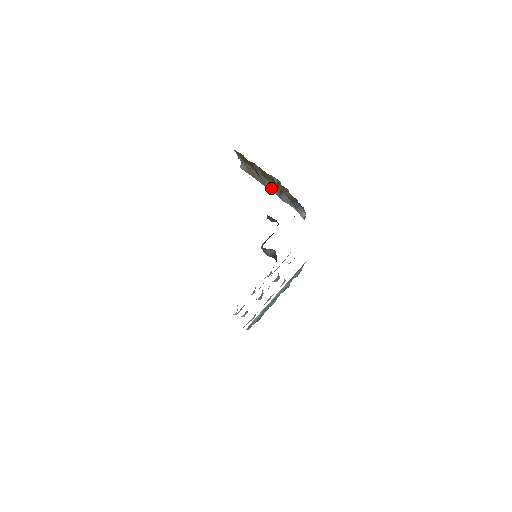
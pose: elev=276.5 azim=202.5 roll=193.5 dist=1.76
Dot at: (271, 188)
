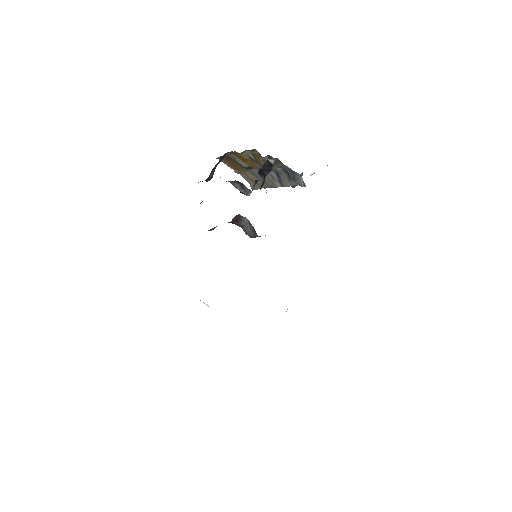
Dot at: (271, 181)
